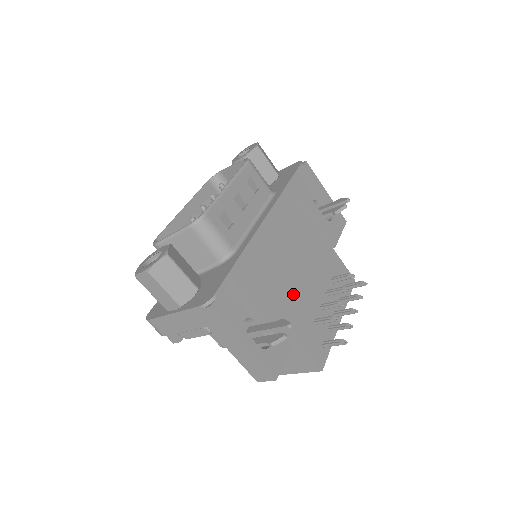
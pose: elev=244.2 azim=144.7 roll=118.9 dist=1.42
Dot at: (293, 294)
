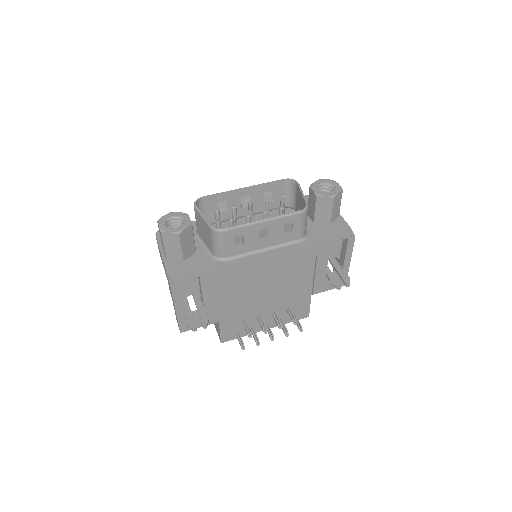
Dot at: (243, 302)
